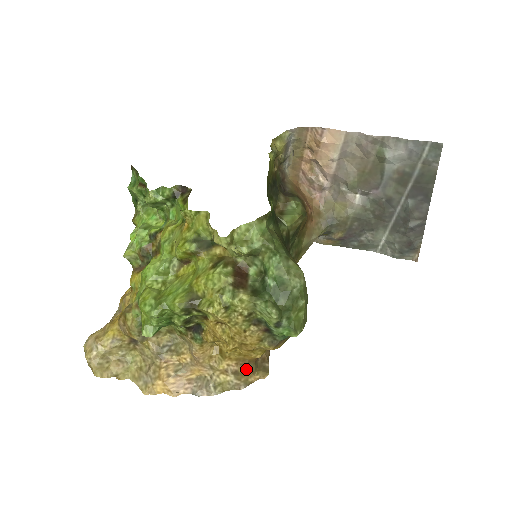
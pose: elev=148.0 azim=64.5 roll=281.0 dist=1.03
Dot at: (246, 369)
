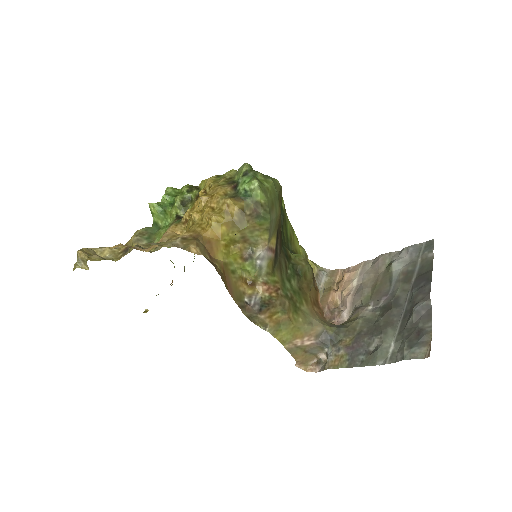
Dot at: (195, 239)
